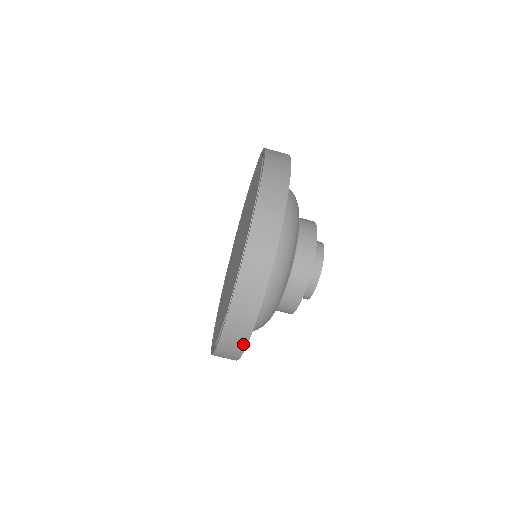
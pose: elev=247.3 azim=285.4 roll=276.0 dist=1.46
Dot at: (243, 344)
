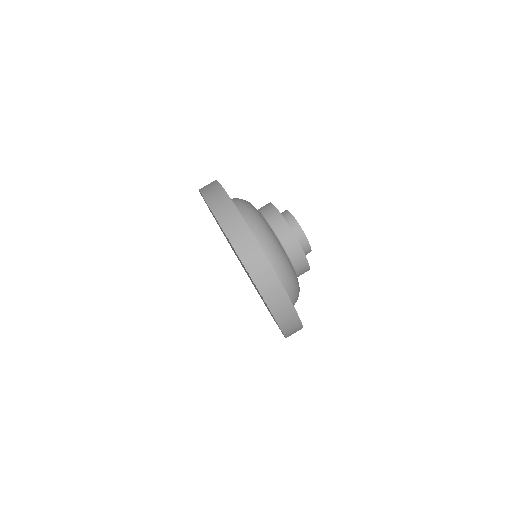
Dot at: (238, 216)
